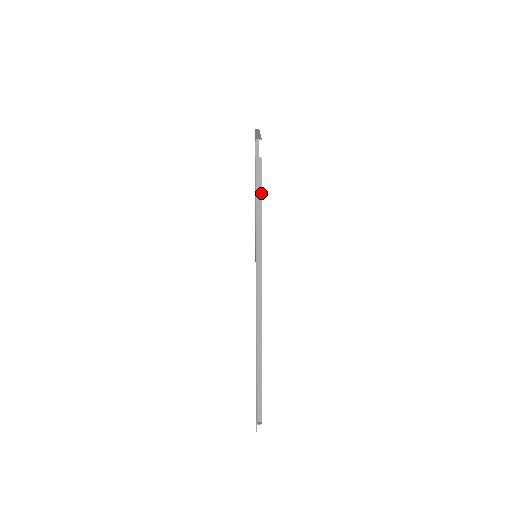
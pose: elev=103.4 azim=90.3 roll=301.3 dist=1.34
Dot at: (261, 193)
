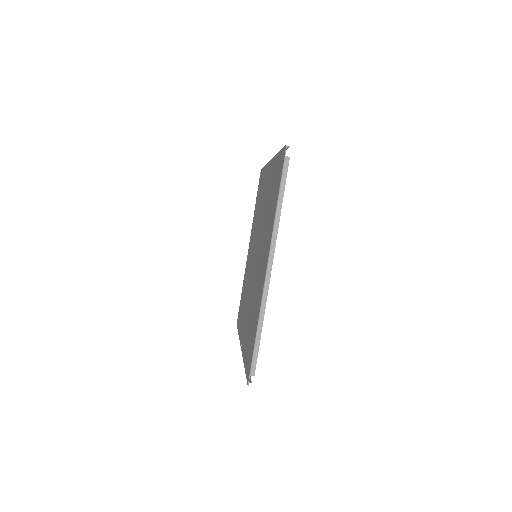
Dot at: occluded
